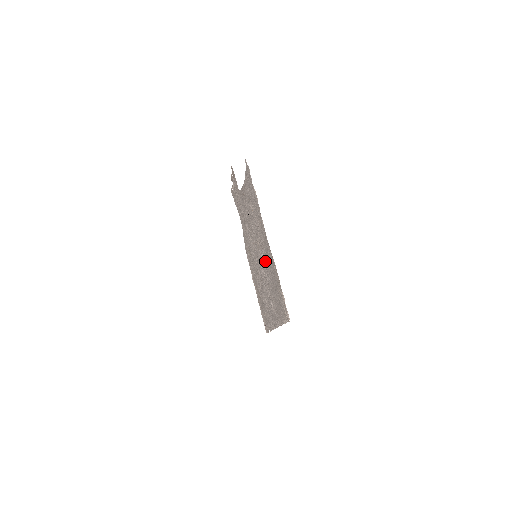
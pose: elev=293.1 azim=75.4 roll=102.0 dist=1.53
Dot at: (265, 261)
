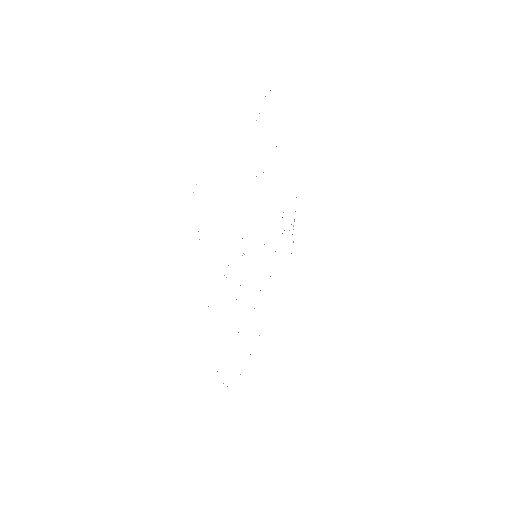
Dot at: occluded
